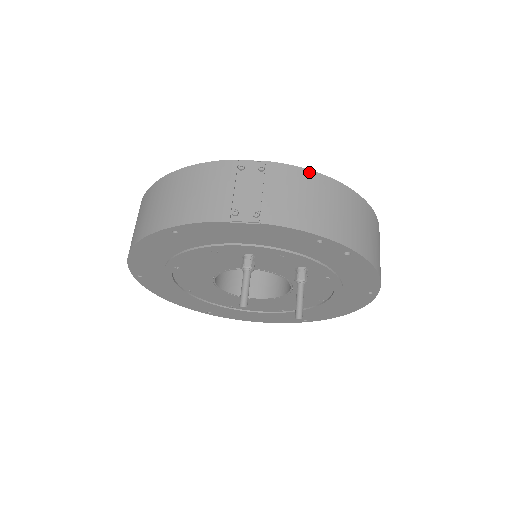
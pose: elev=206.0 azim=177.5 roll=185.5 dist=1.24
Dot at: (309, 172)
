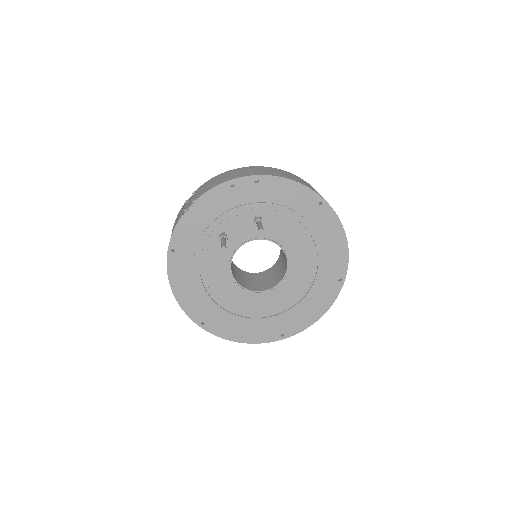
Dot at: (217, 176)
